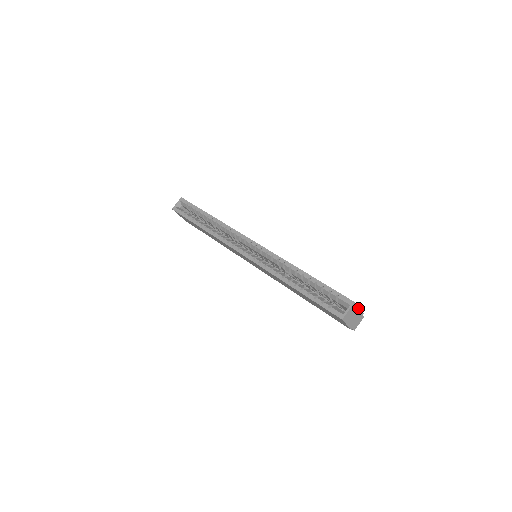
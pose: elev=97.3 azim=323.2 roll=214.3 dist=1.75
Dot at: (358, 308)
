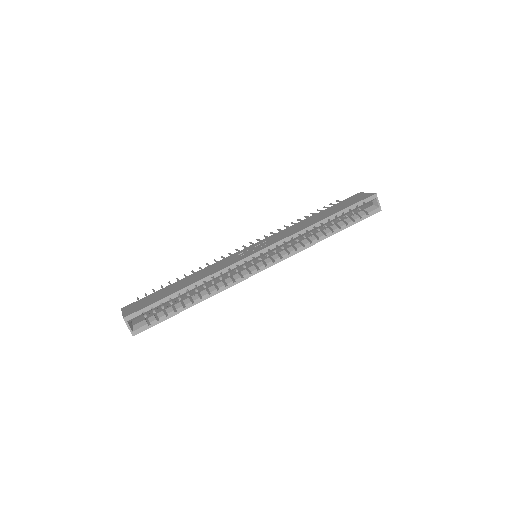
Dot at: occluded
